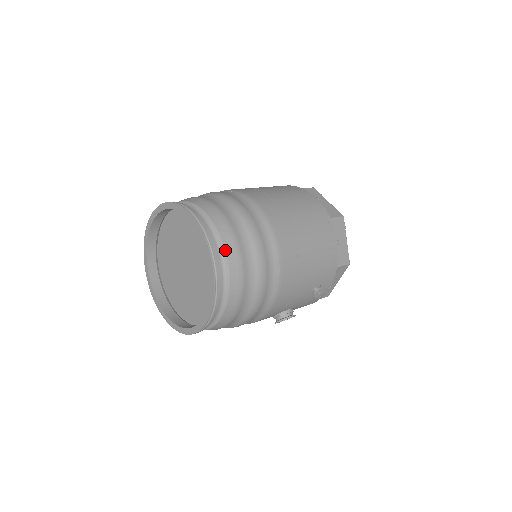
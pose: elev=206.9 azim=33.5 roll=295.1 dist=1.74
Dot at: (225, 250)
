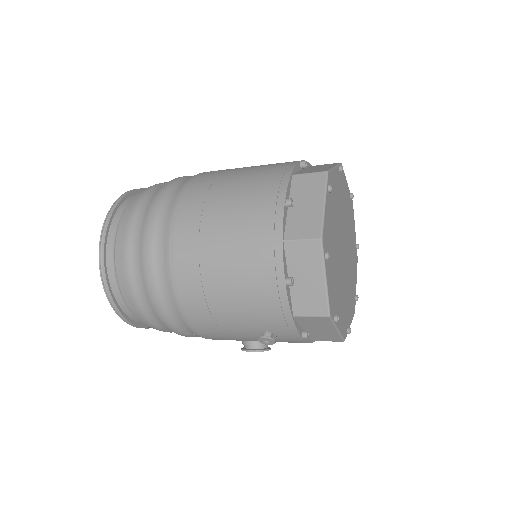
Dot at: (116, 266)
